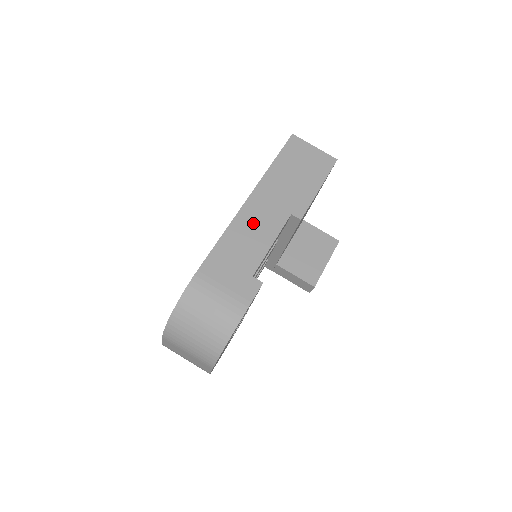
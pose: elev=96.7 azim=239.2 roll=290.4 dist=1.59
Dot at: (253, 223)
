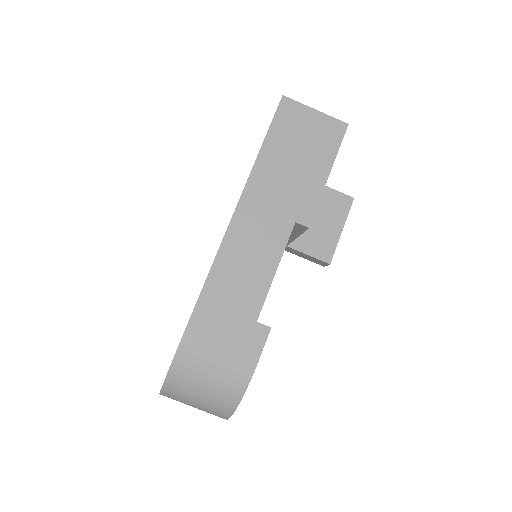
Dot at: (247, 246)
